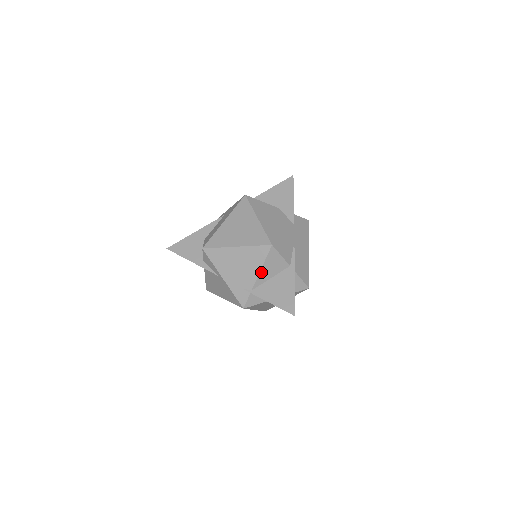
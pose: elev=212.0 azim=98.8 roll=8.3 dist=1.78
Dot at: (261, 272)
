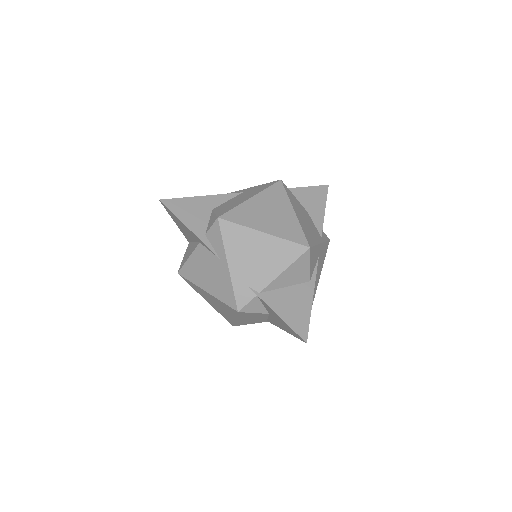
Dot at: (281, 275)
